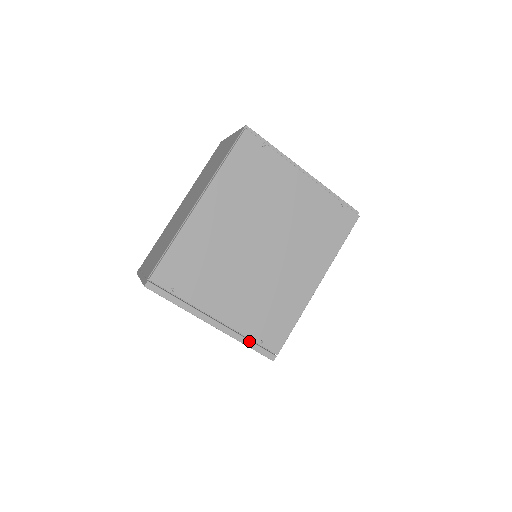
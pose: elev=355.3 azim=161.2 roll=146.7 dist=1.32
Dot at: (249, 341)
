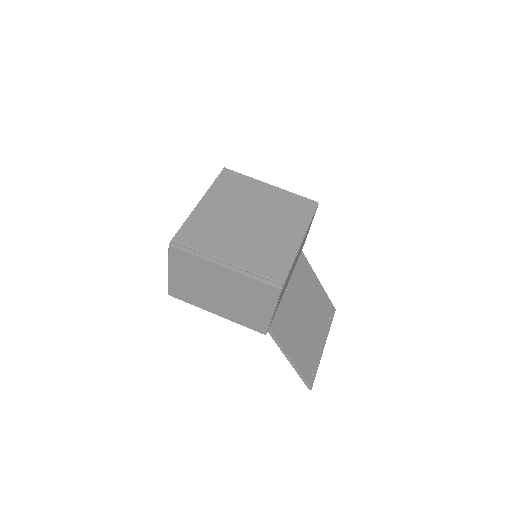
Dot at: (256, 276)
